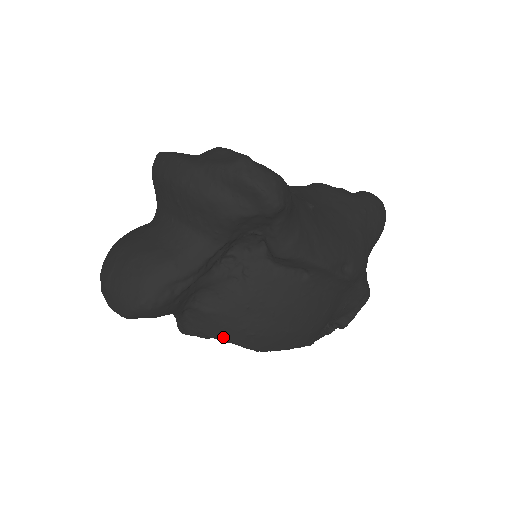
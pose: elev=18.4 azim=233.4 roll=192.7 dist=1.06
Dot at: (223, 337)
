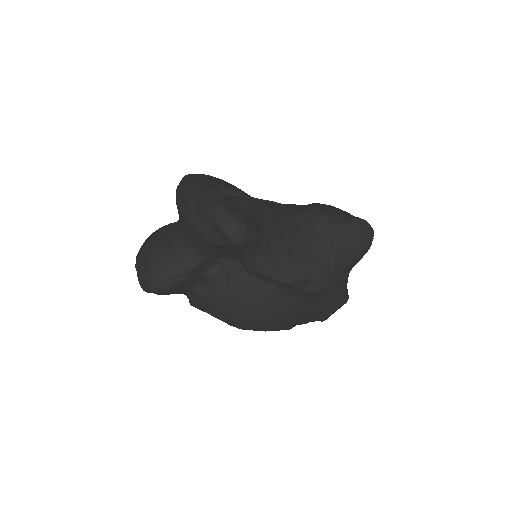
Dot at: (213, 314)
